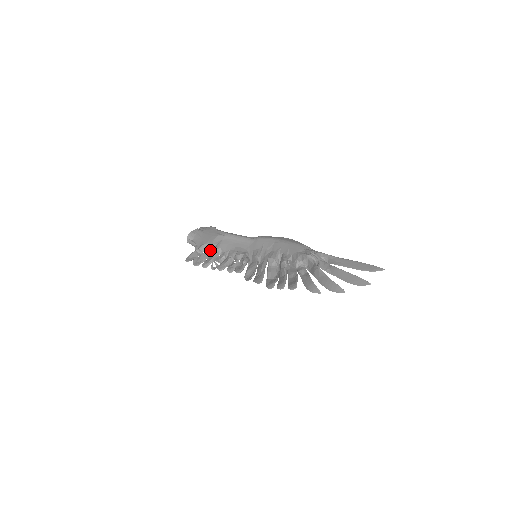
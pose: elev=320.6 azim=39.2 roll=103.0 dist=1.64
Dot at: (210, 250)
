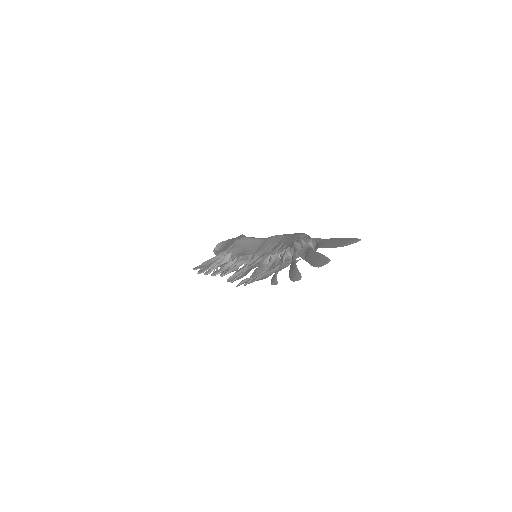
Dot at: (222, 257)
